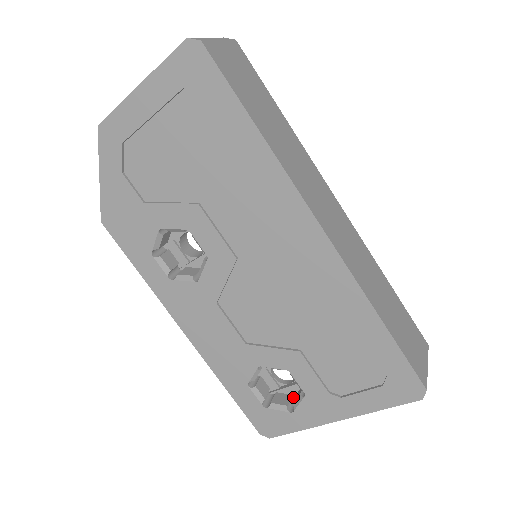
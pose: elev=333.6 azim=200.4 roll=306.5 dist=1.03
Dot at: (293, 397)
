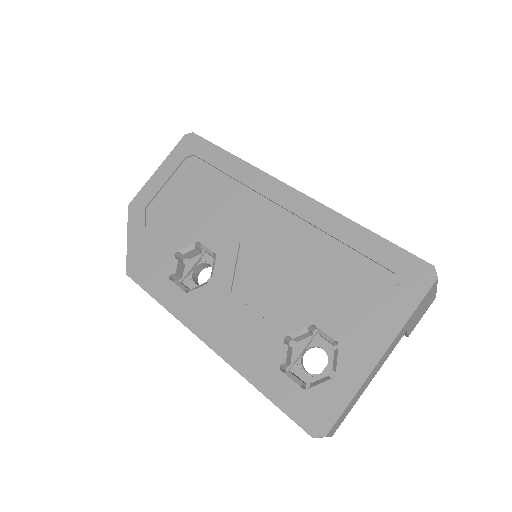
Dot at: occluded
